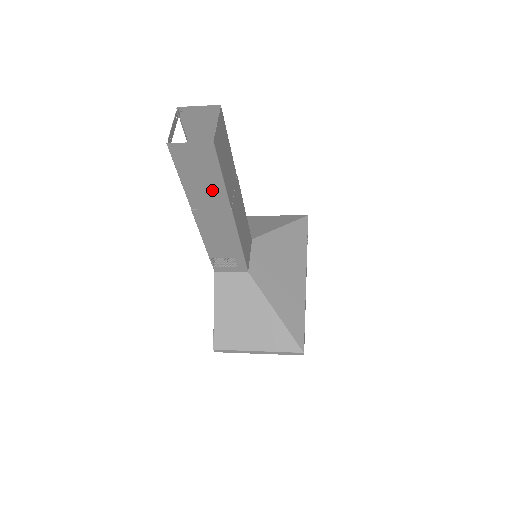
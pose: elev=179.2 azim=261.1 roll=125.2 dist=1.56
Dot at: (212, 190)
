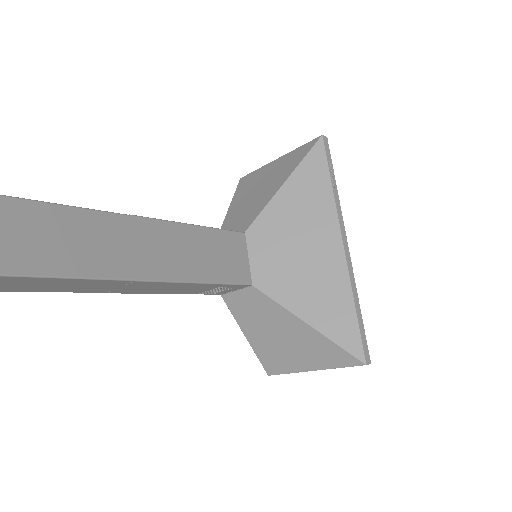
Dot at: (87, 284)
